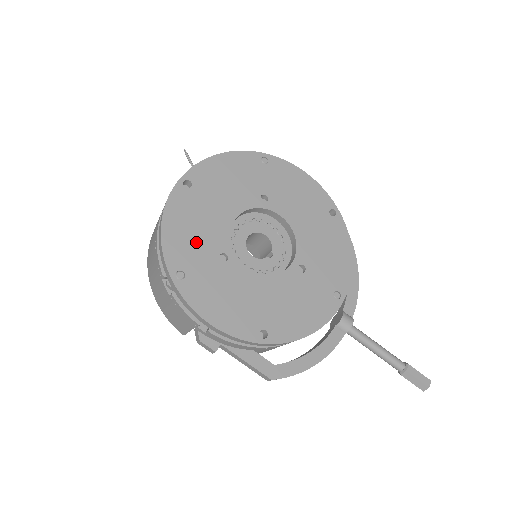
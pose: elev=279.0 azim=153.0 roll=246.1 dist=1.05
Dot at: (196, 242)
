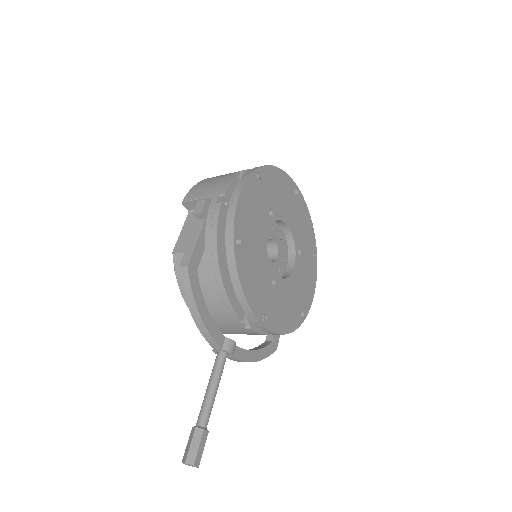
Dot at: (275, 192)
